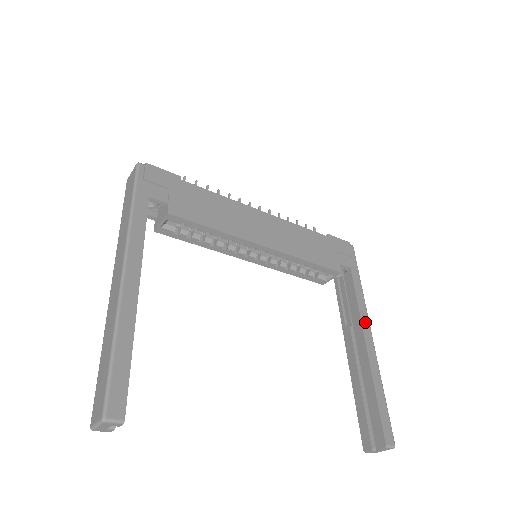
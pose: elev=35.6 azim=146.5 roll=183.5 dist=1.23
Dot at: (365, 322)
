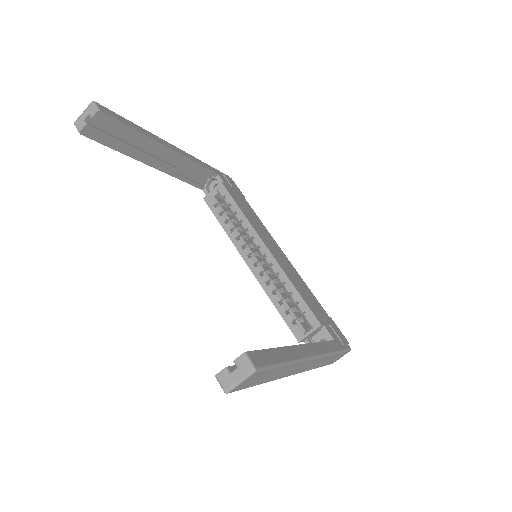
Dot at: (316, 348)
